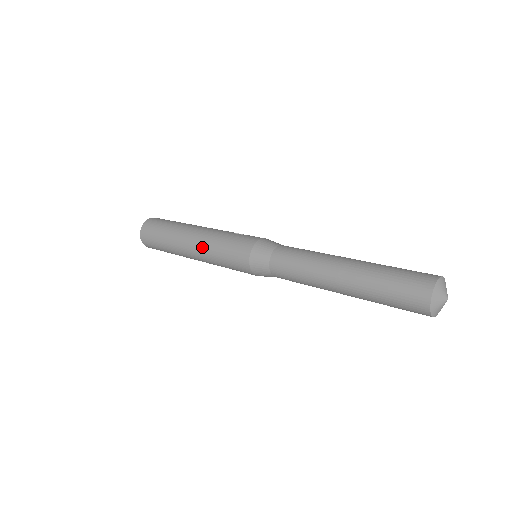
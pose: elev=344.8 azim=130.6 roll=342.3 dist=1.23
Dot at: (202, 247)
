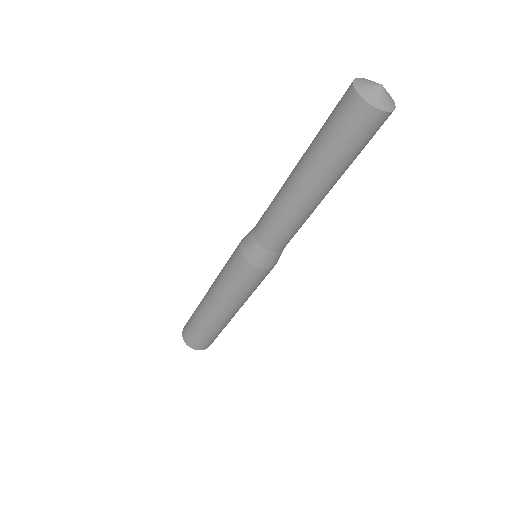
Dot at: occluded
